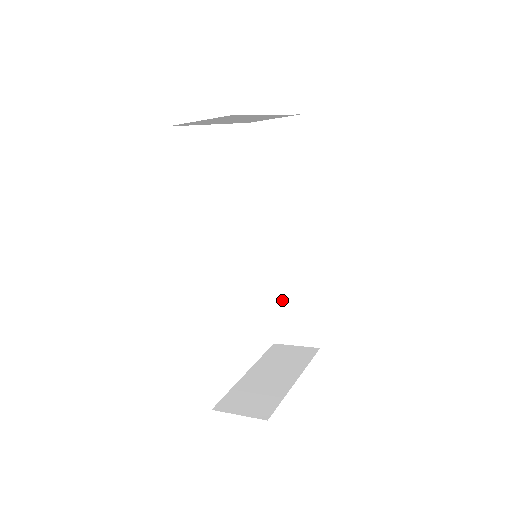
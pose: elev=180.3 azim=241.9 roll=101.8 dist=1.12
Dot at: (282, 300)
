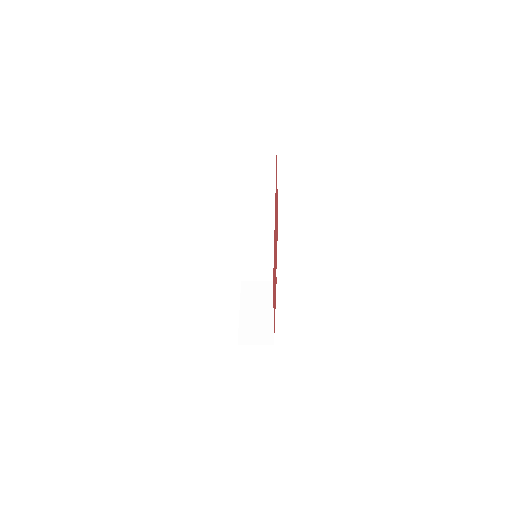
Dot at: (250, 258)
